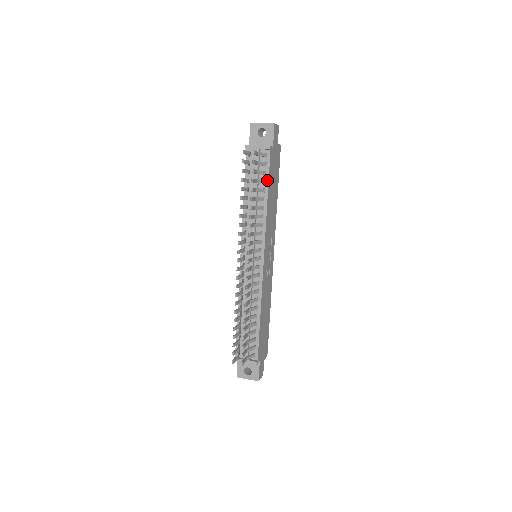
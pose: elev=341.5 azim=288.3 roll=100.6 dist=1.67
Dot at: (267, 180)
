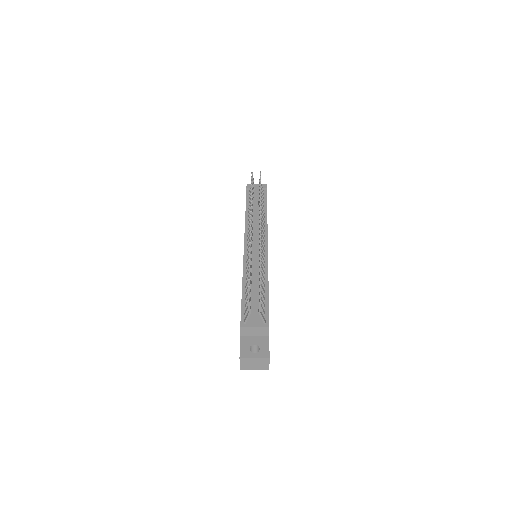
Dot at: (266, 204)
